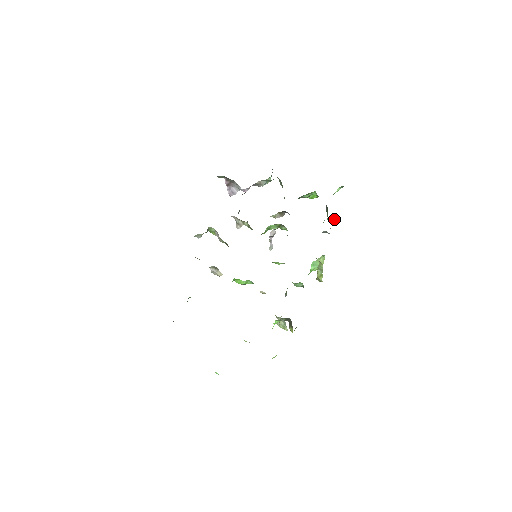
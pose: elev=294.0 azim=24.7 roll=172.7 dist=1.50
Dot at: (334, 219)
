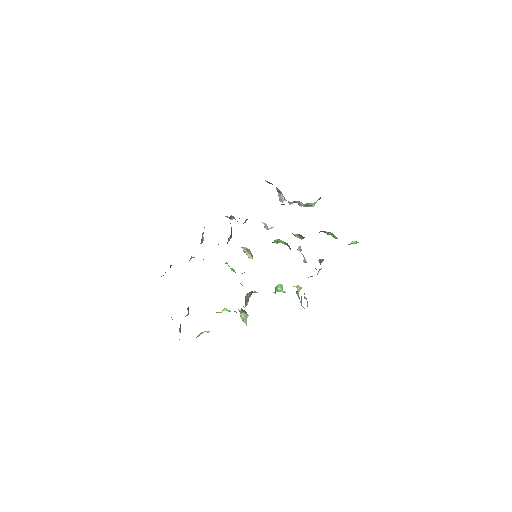
Dot at: occluded
